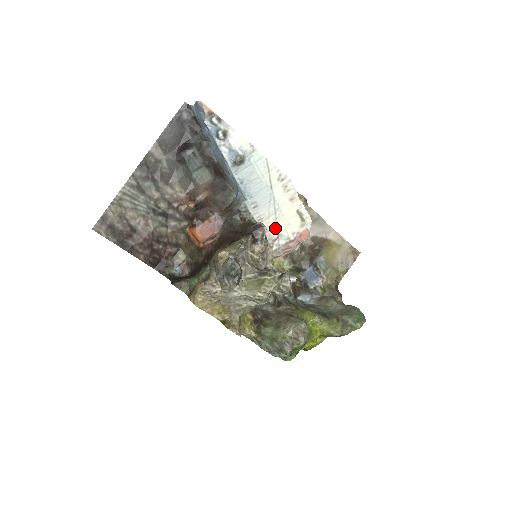
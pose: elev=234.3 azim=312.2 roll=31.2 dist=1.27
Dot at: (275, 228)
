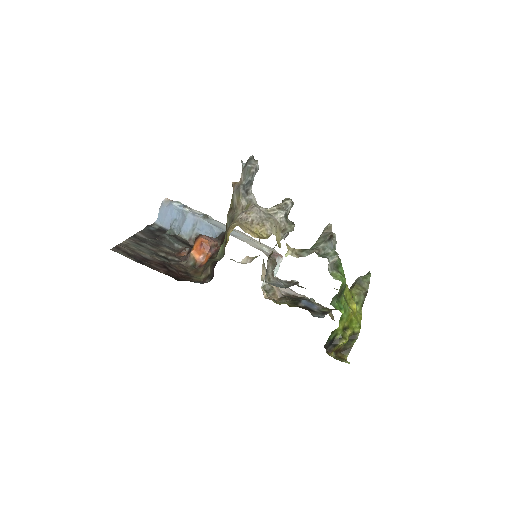
Dot at: (256, 246)
